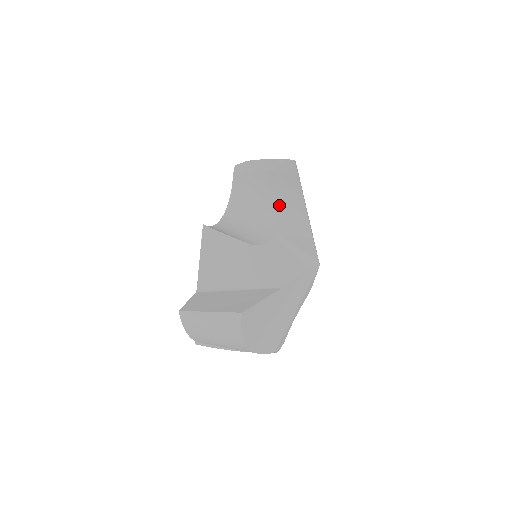
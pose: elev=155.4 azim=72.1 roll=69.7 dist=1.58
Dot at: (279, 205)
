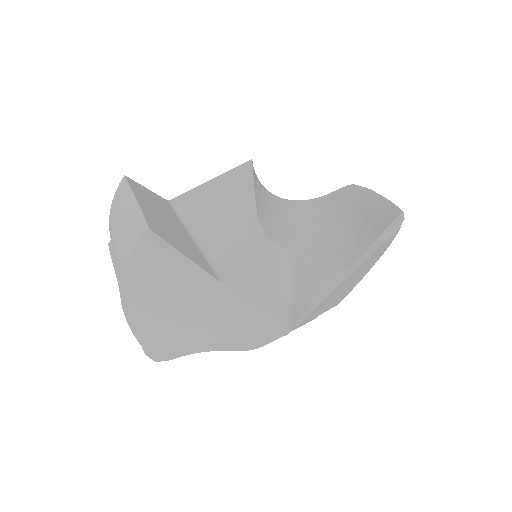
Dot at: (335, 239)
